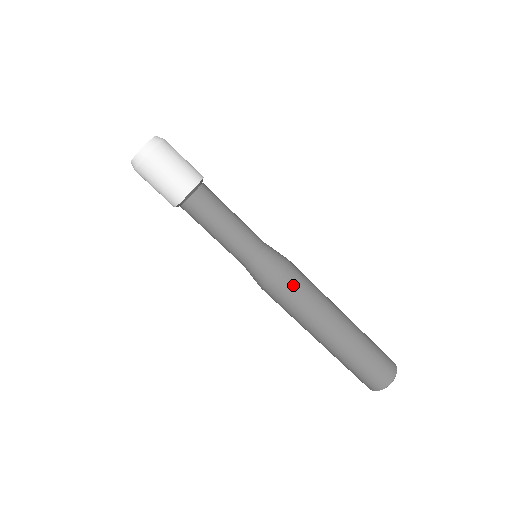
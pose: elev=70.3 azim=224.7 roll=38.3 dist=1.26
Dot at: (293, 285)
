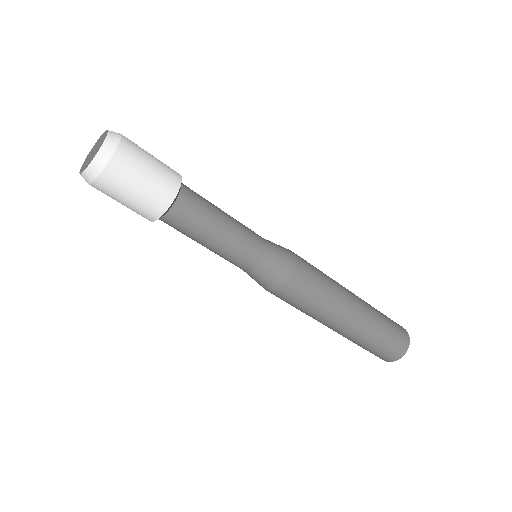
Dot at: (308, 270)
